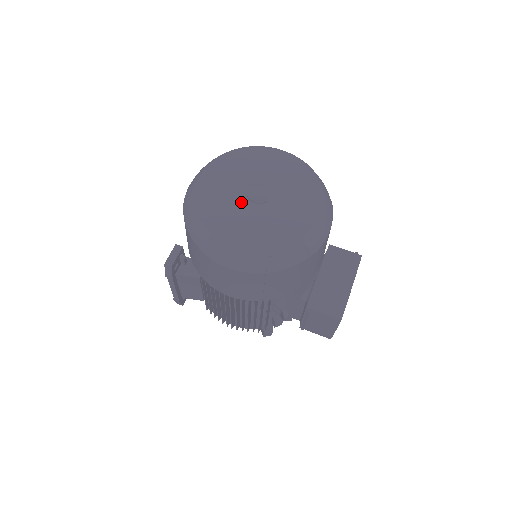
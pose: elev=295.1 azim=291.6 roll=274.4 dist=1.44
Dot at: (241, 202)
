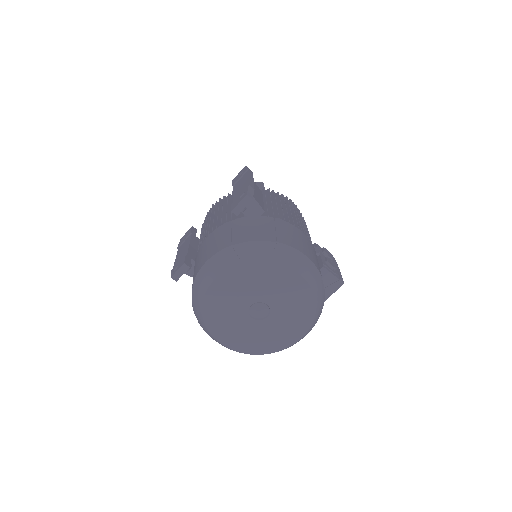
Dot at: (241, 314)
